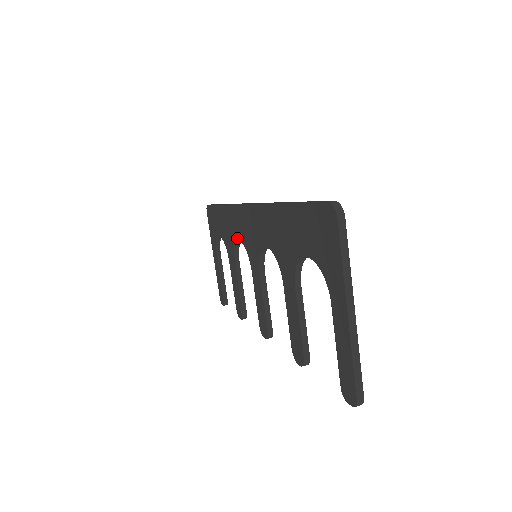
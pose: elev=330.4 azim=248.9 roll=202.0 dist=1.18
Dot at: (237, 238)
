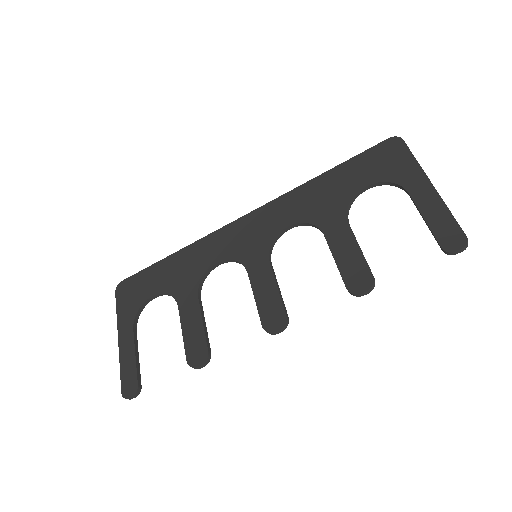
Dot at: (212, 262)
